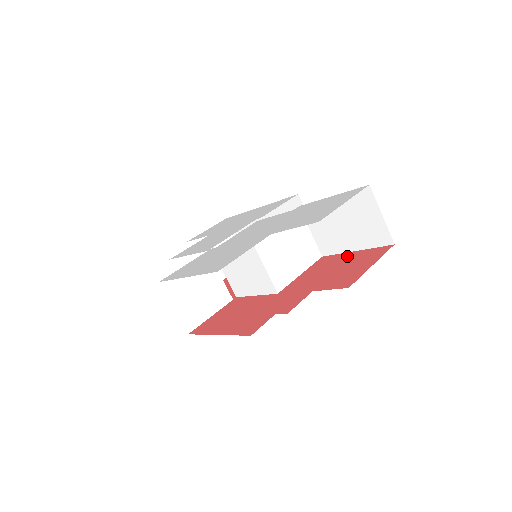
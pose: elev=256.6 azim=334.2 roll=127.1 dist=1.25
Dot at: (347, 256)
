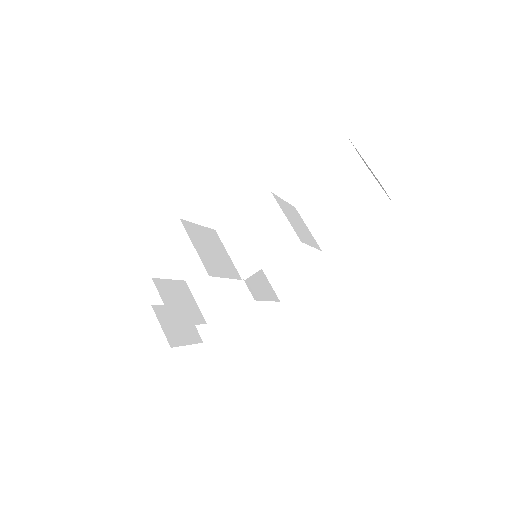
Dot at: occluded
